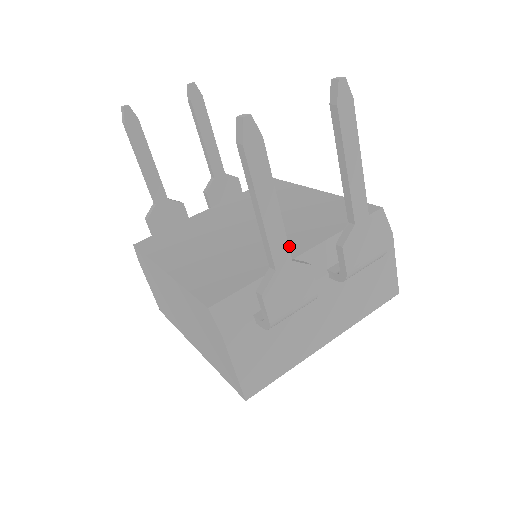
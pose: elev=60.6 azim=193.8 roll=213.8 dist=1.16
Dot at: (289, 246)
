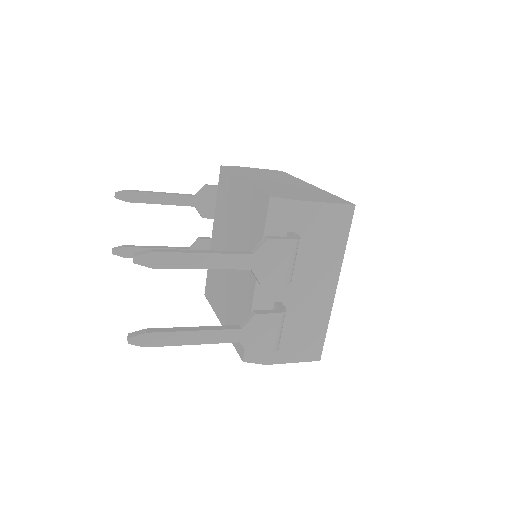
Dot at: (249, 277)
